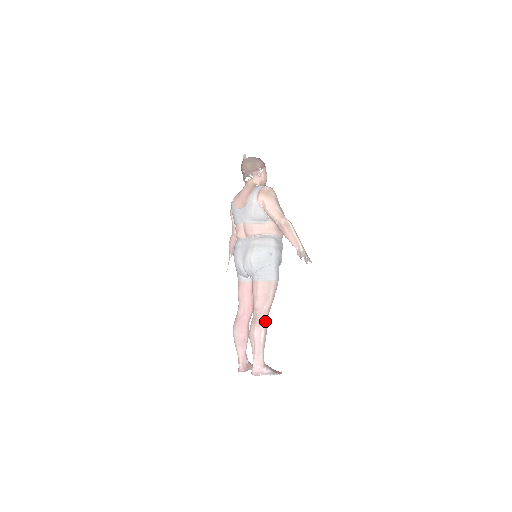
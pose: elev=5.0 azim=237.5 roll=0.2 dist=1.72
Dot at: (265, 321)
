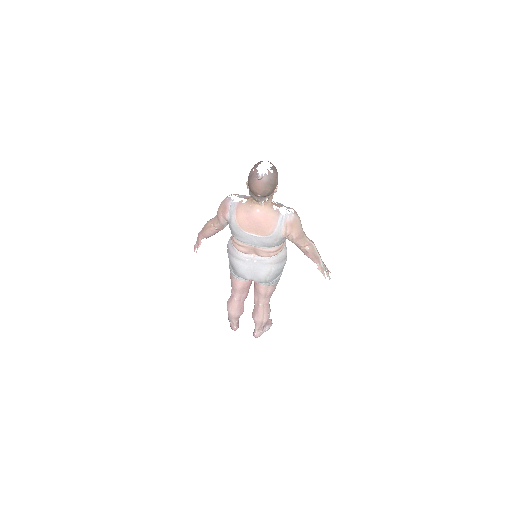
Dot at: (269, 306)
